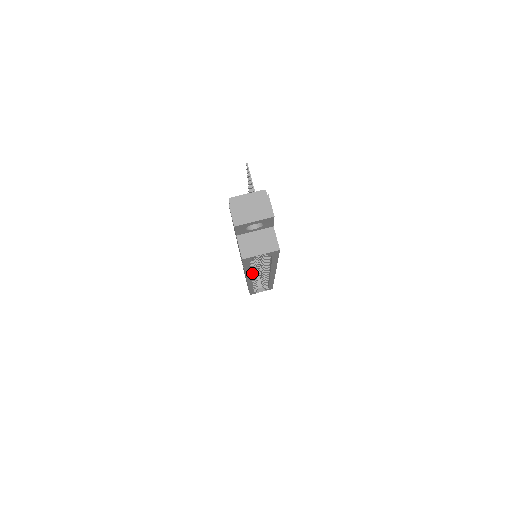
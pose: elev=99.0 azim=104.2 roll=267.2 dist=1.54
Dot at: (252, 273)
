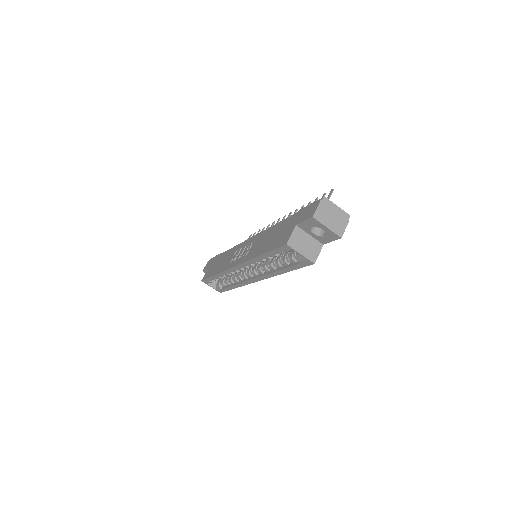
Dot at: occluded
